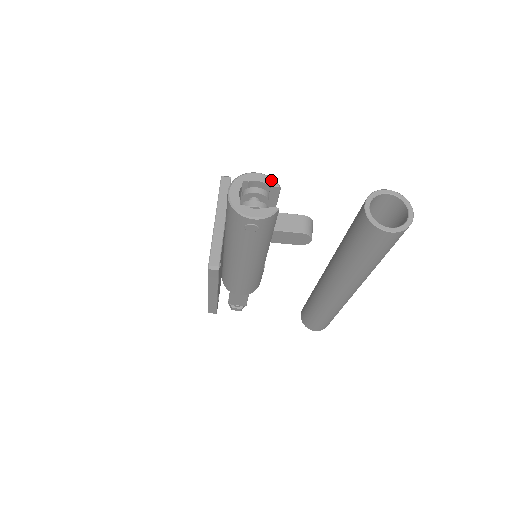
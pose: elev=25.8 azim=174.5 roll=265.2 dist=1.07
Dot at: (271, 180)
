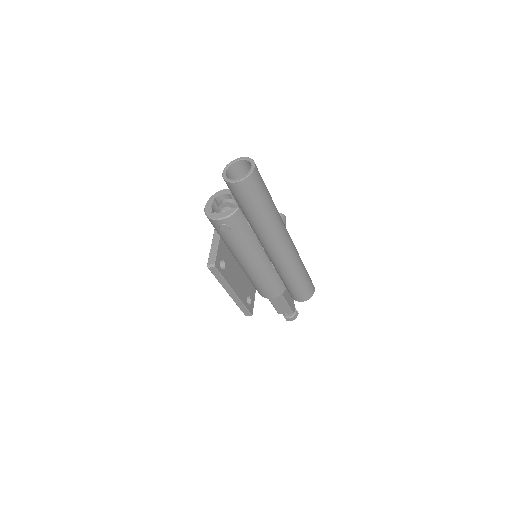
Dot at: occluded
